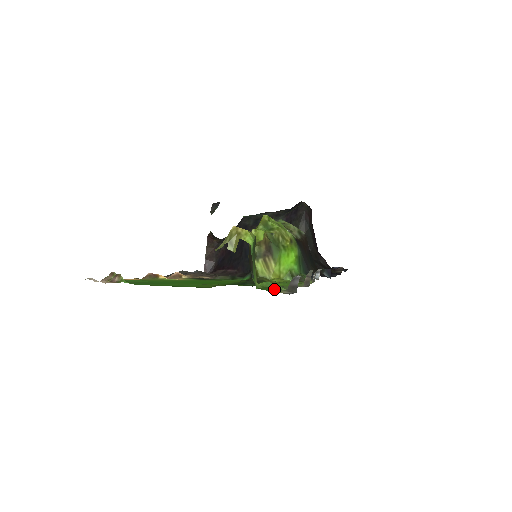
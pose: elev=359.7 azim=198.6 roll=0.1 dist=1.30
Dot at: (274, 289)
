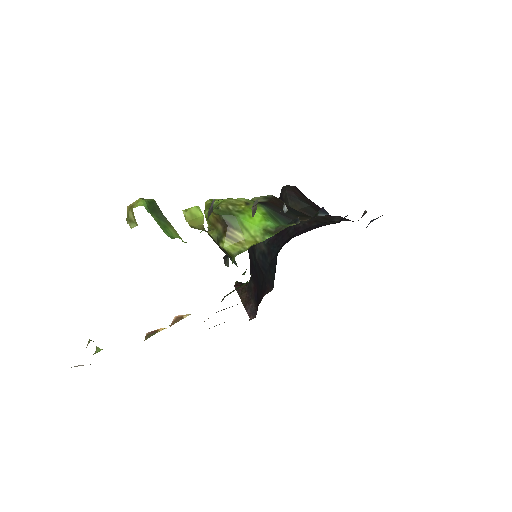
Dot at: occluded
